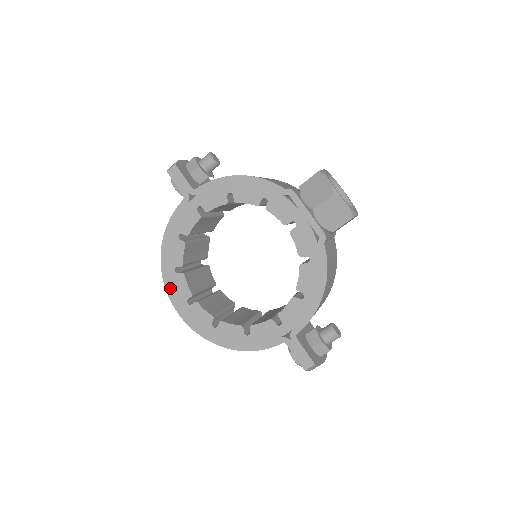
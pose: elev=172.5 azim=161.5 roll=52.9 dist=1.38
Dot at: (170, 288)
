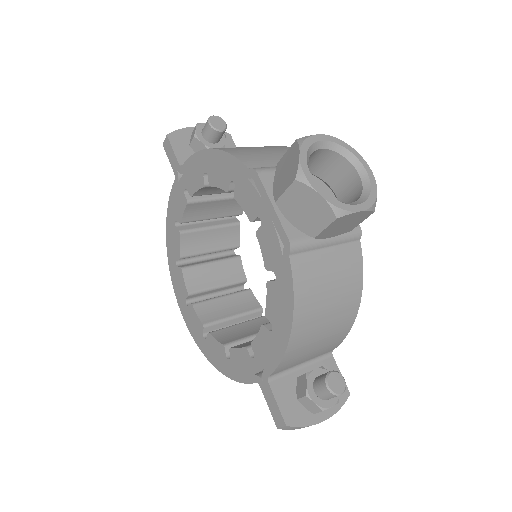
Dot at: (174, 282)
